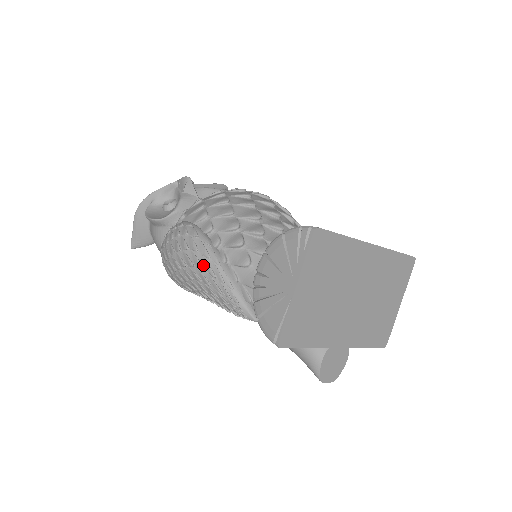
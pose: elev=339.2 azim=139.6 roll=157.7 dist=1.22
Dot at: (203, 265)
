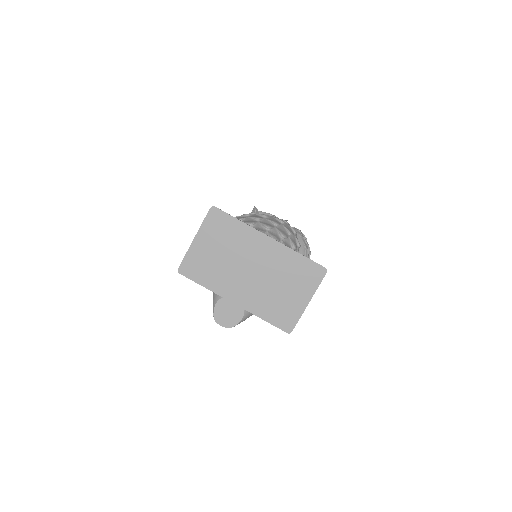
Dot at: occluded
